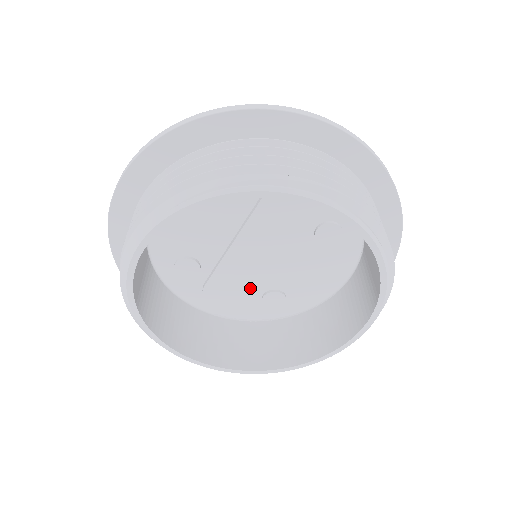
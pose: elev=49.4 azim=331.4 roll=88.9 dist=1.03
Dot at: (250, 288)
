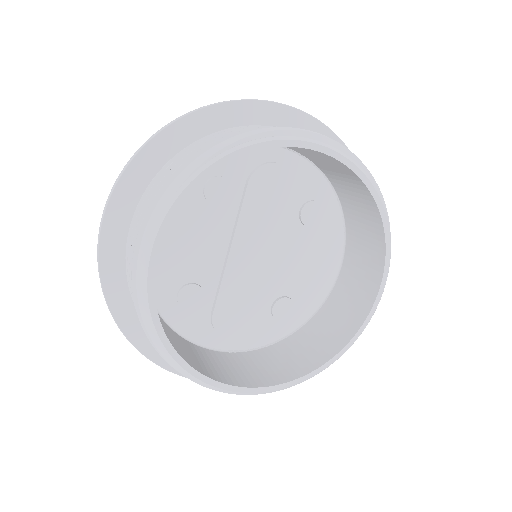
Dot at: (258, 301)
